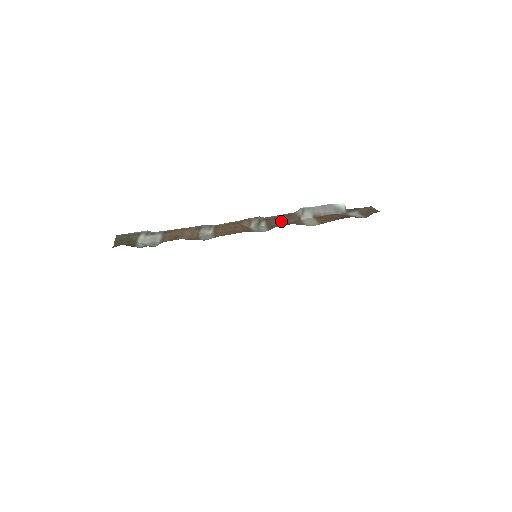
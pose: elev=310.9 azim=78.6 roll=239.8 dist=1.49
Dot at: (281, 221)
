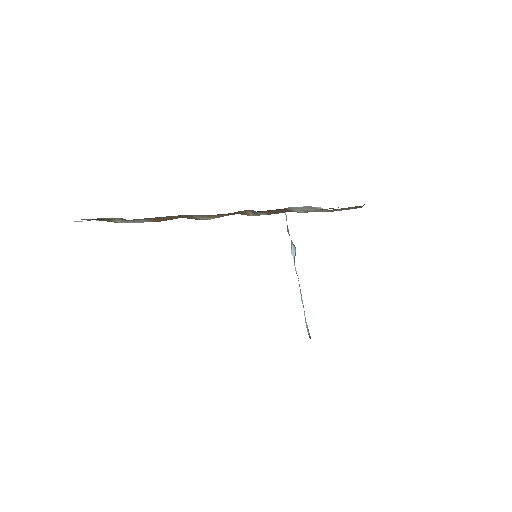
Dot at: (281, 211)
